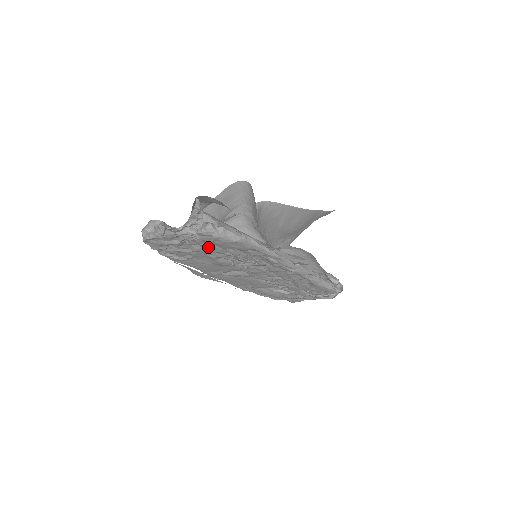
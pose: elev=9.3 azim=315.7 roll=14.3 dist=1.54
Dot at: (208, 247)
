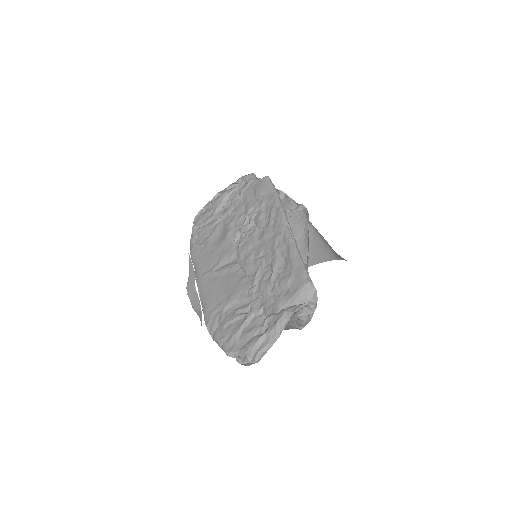
Dot at: (236, 204)
